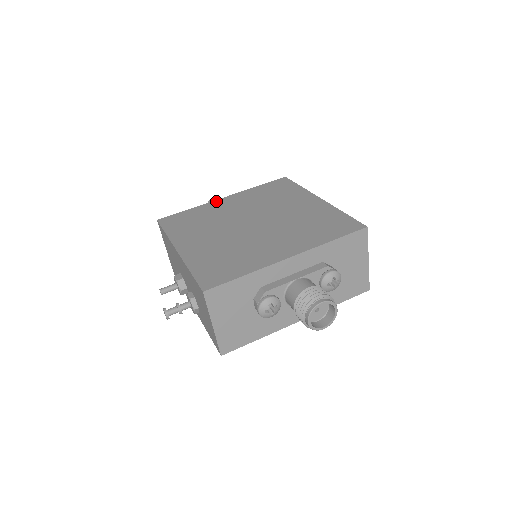
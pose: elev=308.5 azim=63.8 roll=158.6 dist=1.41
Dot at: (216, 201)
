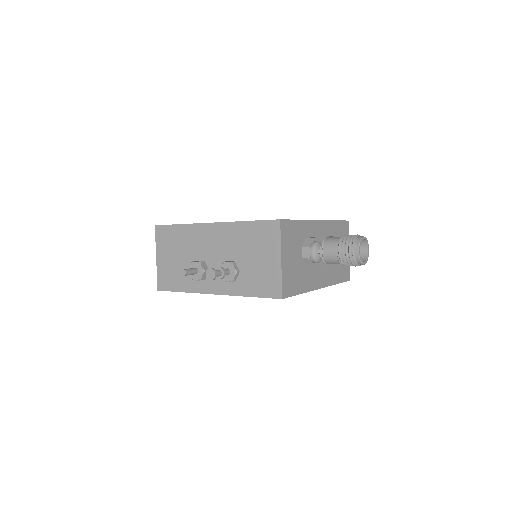
Dot at: occluded
